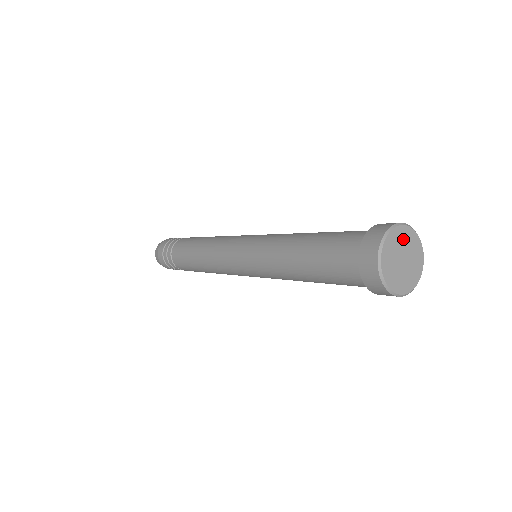
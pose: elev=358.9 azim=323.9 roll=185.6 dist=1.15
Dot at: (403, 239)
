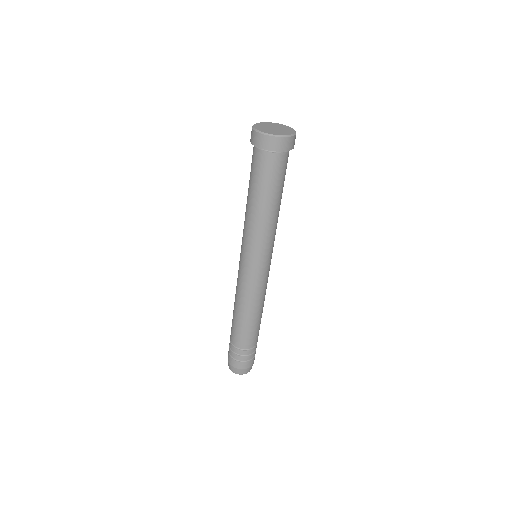
Dot at: (265, 125)
